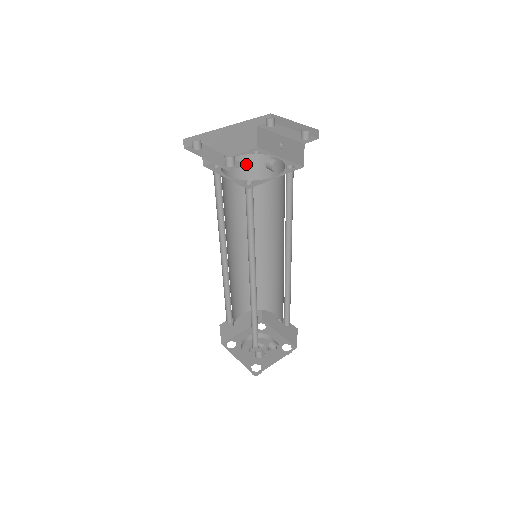
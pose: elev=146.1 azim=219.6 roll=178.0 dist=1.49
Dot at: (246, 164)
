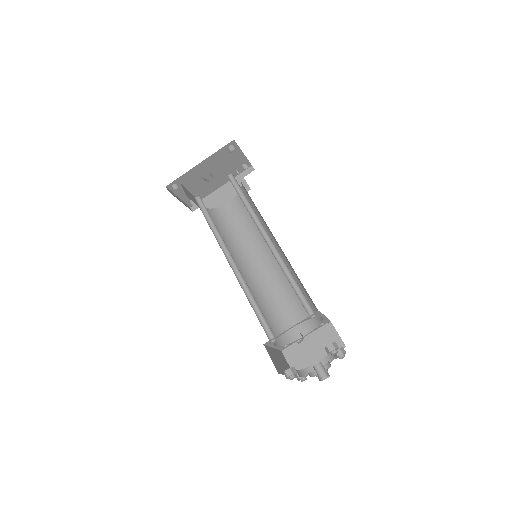
Dot at: (240, 202)
